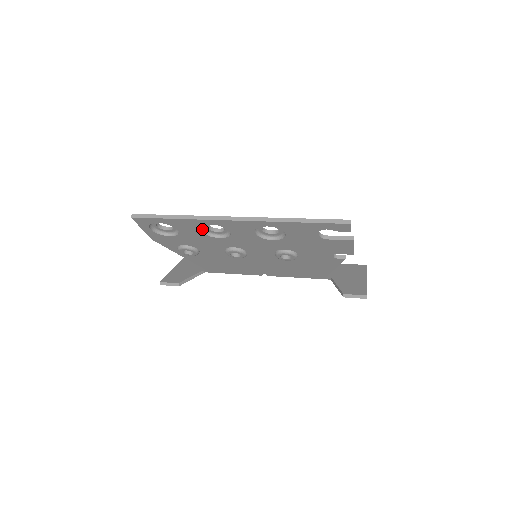
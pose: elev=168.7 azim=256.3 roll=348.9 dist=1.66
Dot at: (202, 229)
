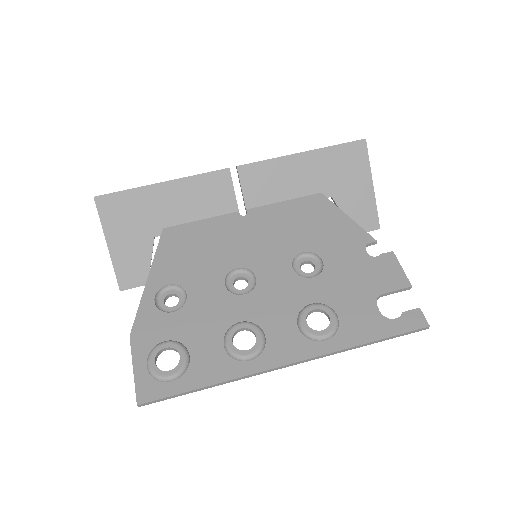
Dot at: (225, 347)
